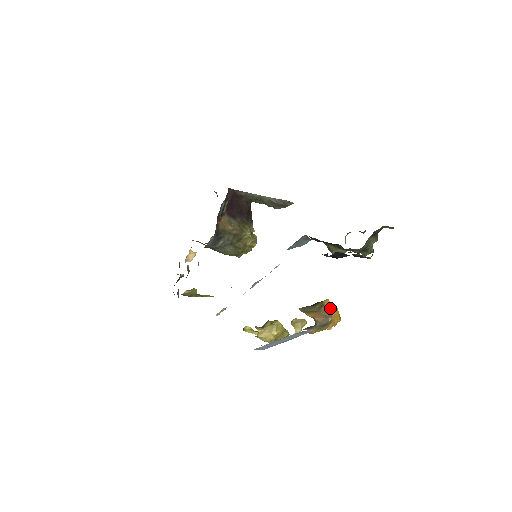
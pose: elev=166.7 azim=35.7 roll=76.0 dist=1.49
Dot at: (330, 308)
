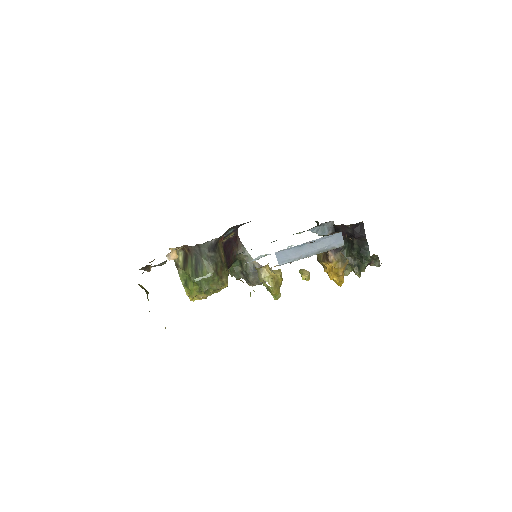
Dot at: occluded
